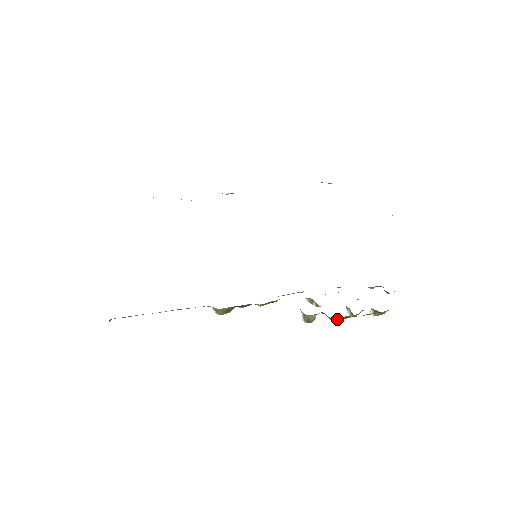
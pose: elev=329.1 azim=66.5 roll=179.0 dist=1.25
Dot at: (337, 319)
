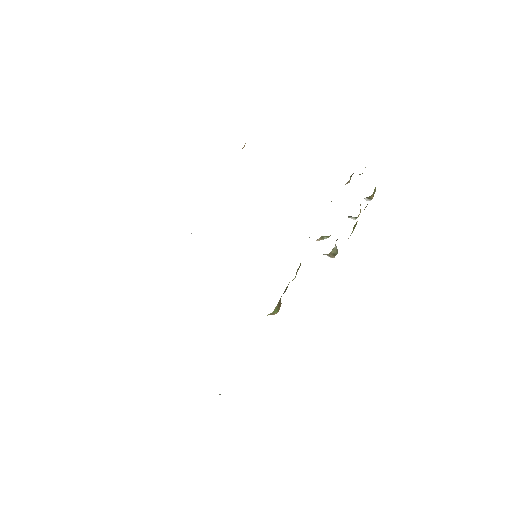
Dot at: occluded
